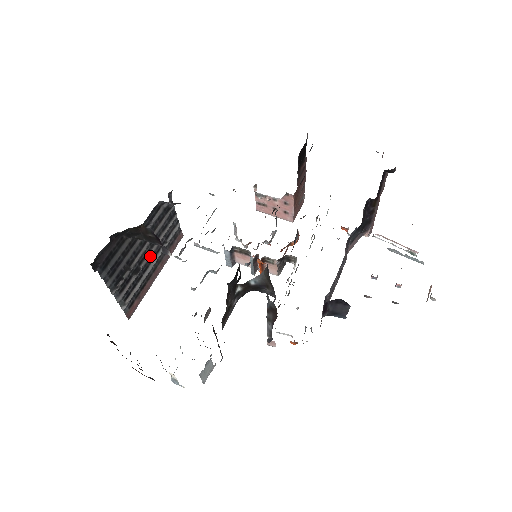
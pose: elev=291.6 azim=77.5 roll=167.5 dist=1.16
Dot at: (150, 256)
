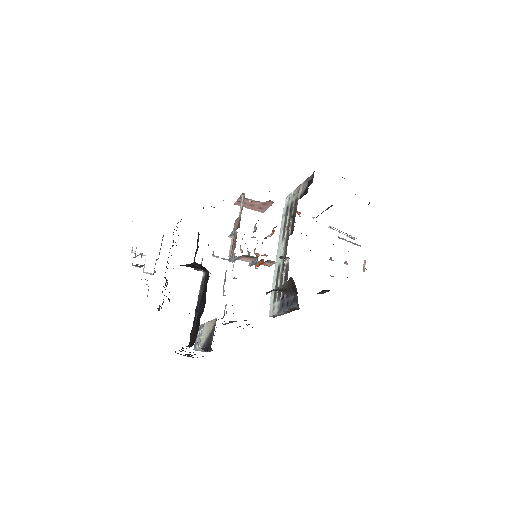
Dot at: occluded
